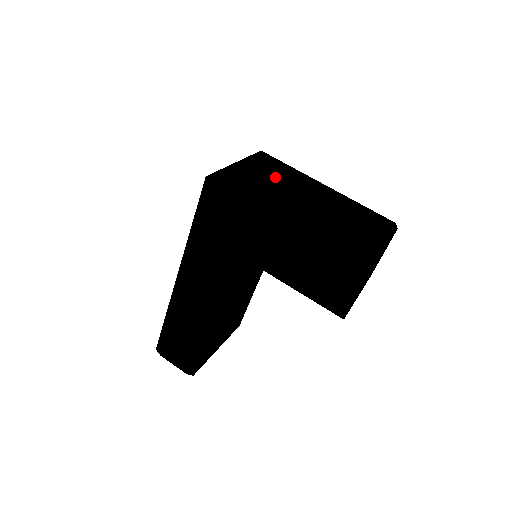
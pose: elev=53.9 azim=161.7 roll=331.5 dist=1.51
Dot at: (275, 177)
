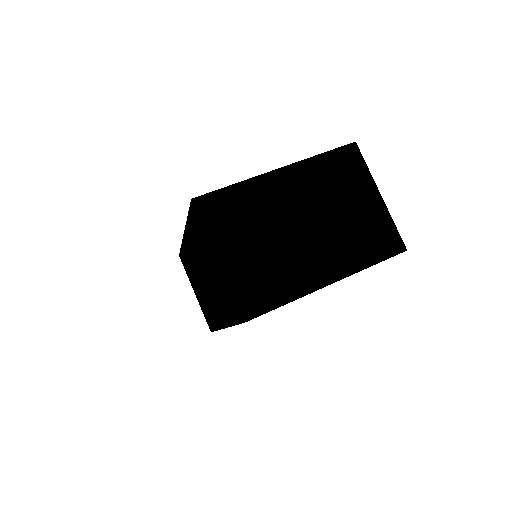
Dot at: (254, 230)
